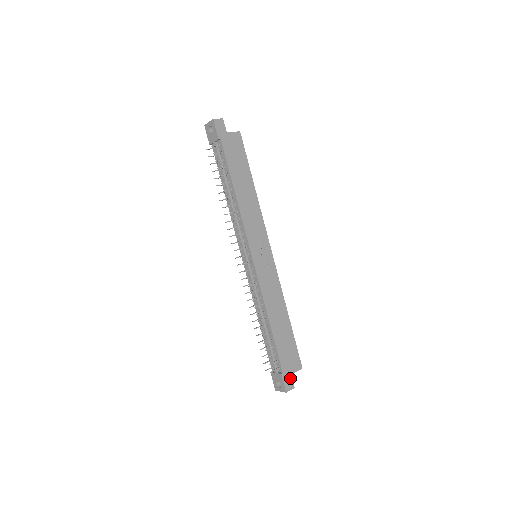
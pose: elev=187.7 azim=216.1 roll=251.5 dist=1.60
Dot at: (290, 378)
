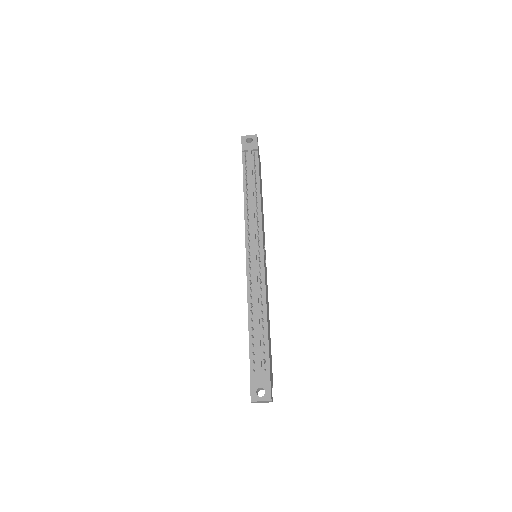
Dot at: (271, 388)
